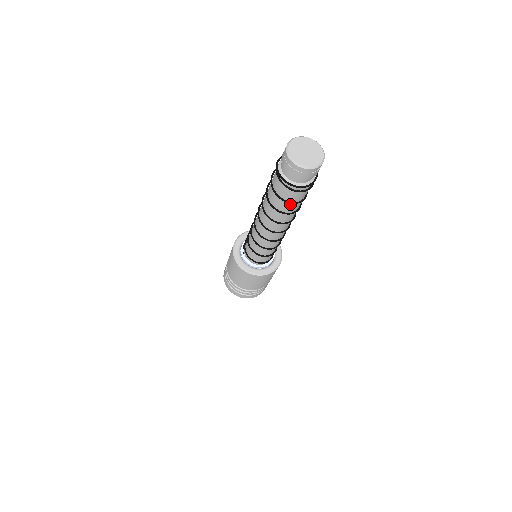
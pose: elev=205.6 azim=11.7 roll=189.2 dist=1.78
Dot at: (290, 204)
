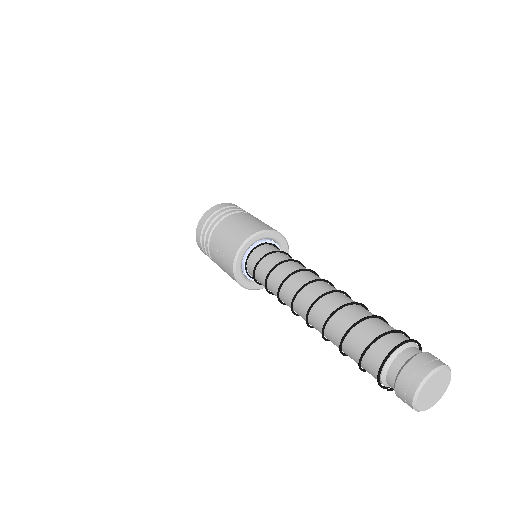
Dot at: occluded
